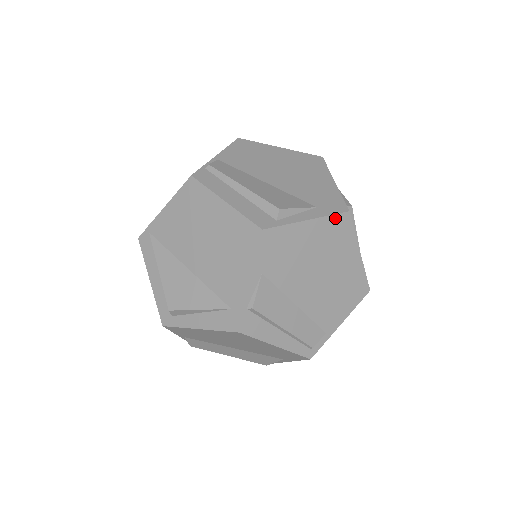
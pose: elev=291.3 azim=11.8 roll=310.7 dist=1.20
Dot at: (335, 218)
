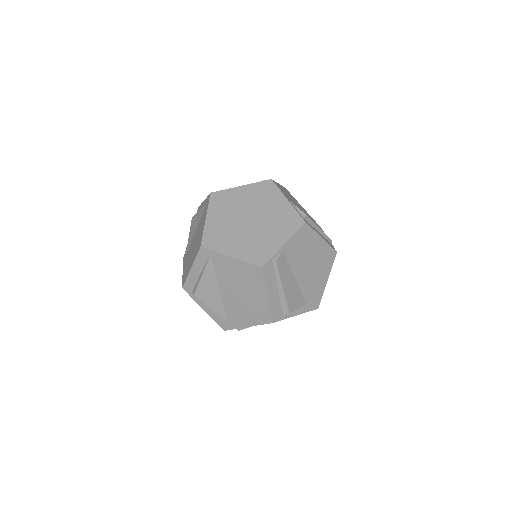
Dot at: occluded
